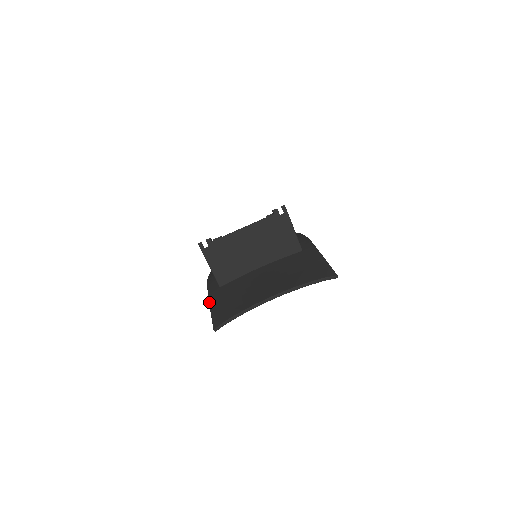
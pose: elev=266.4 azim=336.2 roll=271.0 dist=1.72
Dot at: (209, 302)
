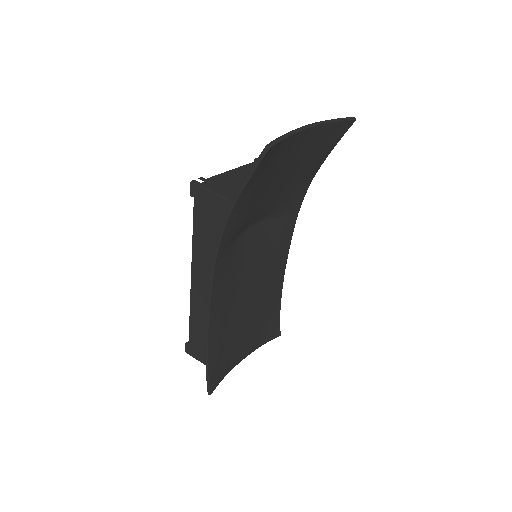
Dot at: (237, 191)
